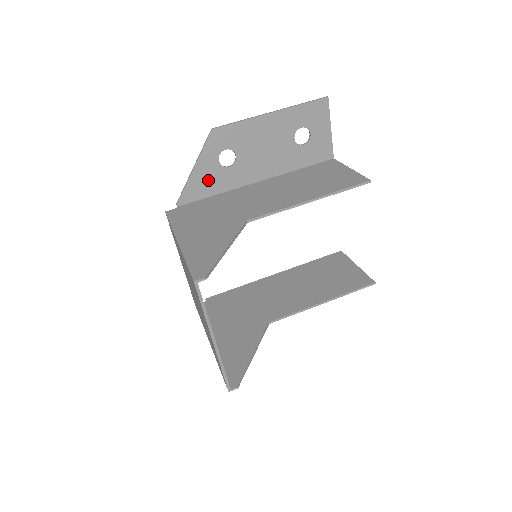
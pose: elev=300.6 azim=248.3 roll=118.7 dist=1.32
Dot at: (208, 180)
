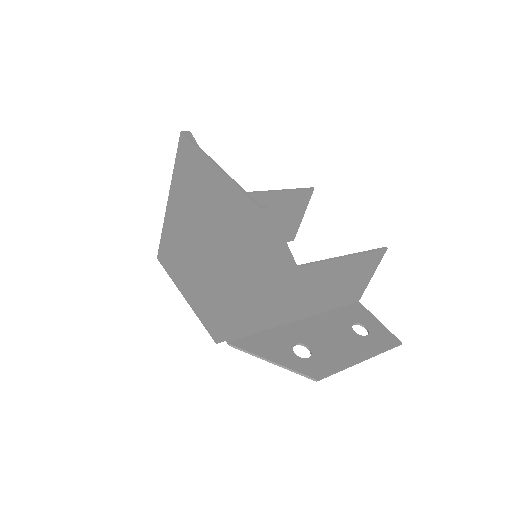
Dot at: occluded
